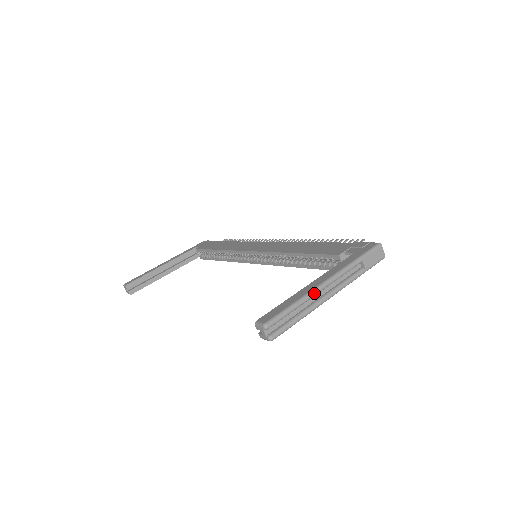
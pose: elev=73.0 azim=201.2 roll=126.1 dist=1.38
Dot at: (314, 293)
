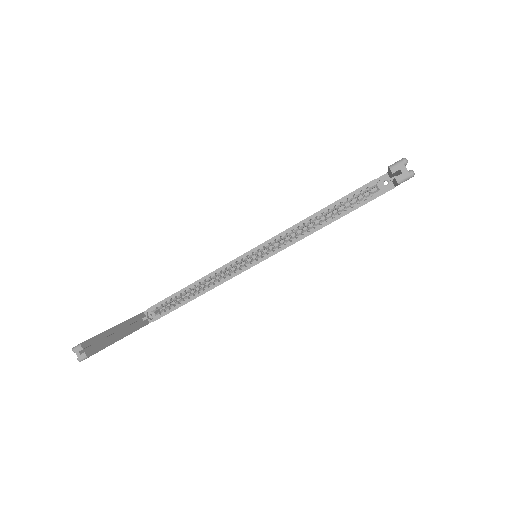
Dot at: occluded
